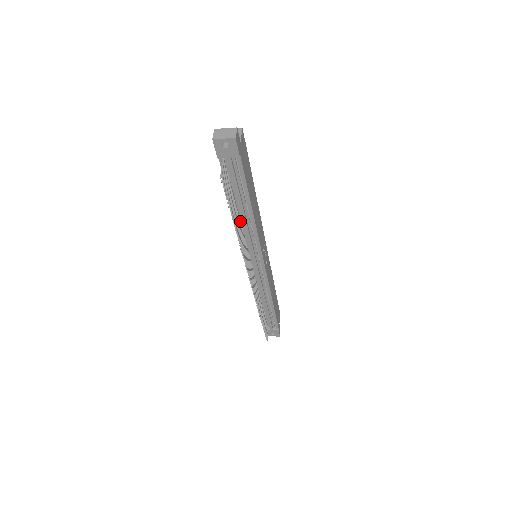
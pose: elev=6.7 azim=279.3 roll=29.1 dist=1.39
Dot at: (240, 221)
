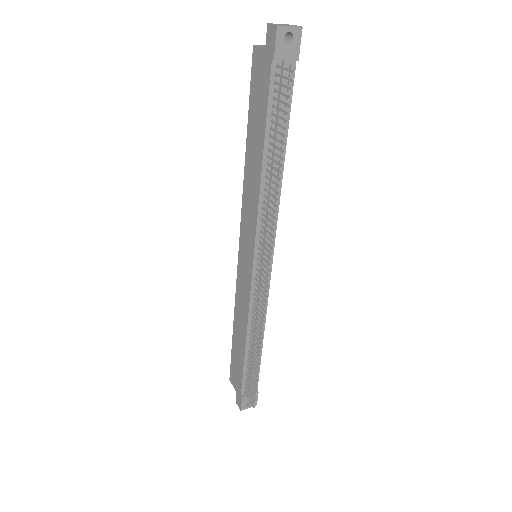
Dot at: (265, 180)
